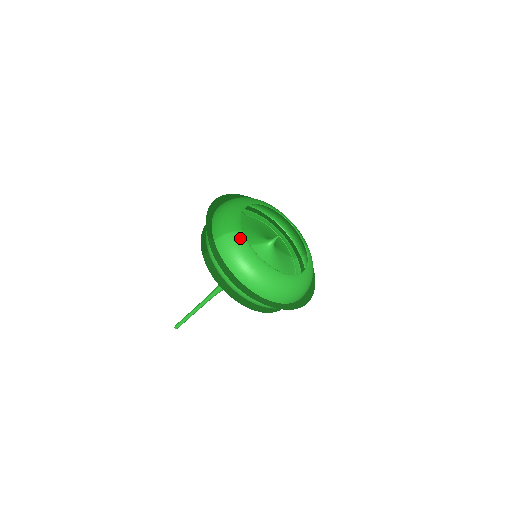
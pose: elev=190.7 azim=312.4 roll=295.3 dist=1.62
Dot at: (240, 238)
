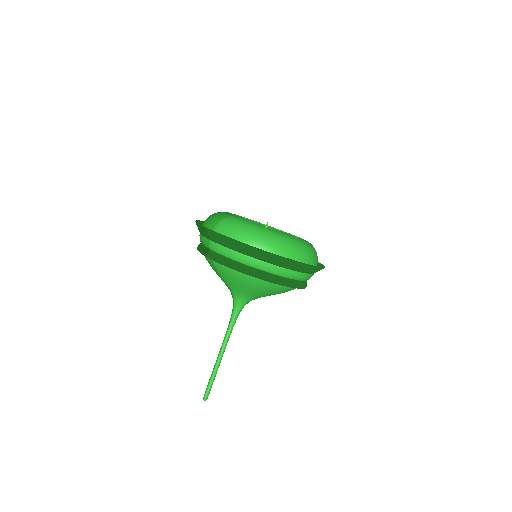
Dot at: (235, 218)
